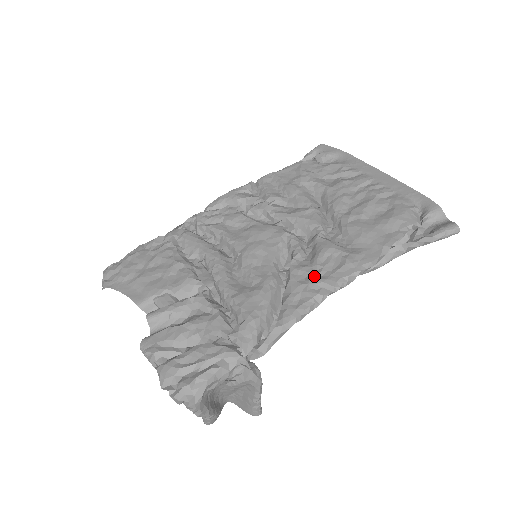
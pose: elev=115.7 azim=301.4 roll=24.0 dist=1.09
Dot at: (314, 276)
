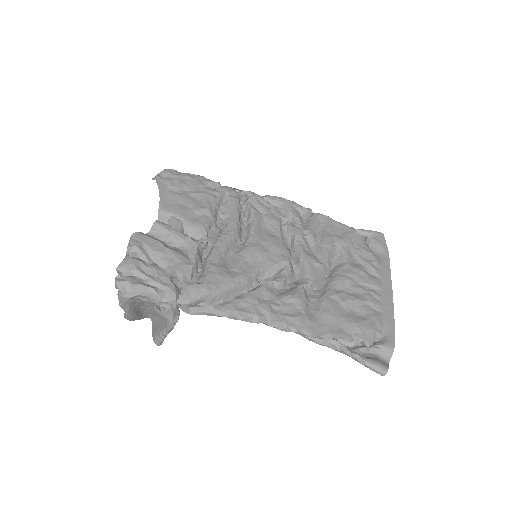
Dot at: (269, 304)
